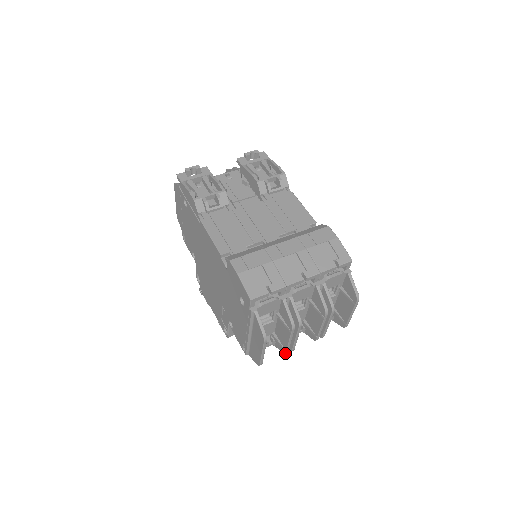
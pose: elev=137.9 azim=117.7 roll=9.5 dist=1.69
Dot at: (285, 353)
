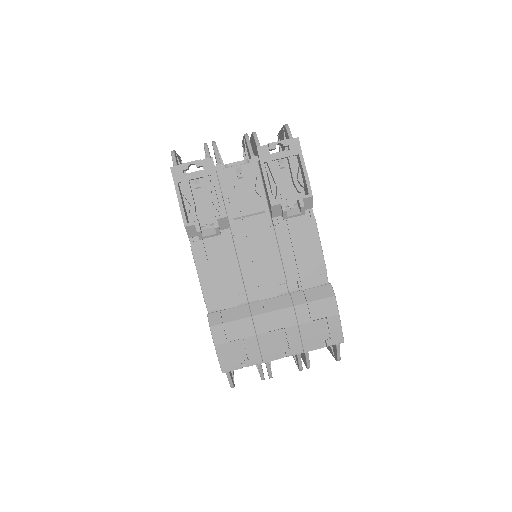
Dot at: occluded
